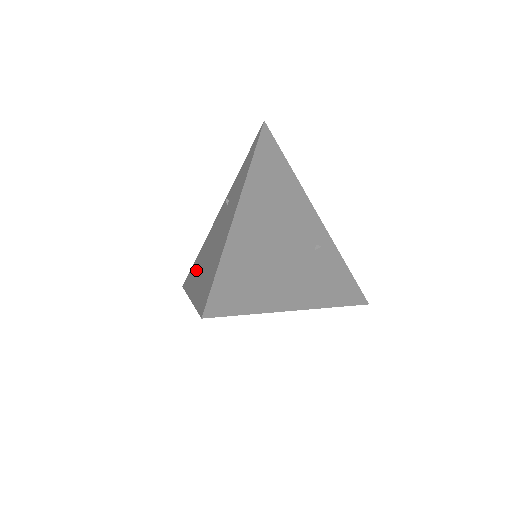
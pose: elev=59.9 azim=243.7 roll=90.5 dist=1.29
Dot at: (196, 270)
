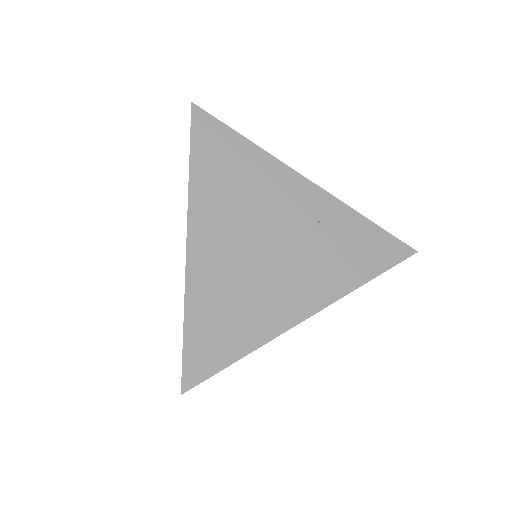
Dot at: occluded
